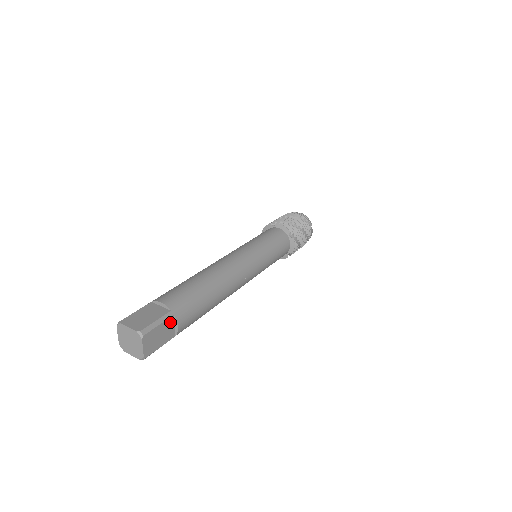
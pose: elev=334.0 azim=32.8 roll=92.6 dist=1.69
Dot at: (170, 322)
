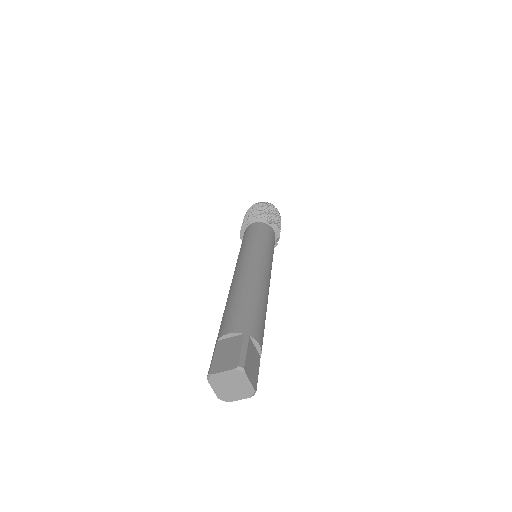
Dot at: (251, 345)
